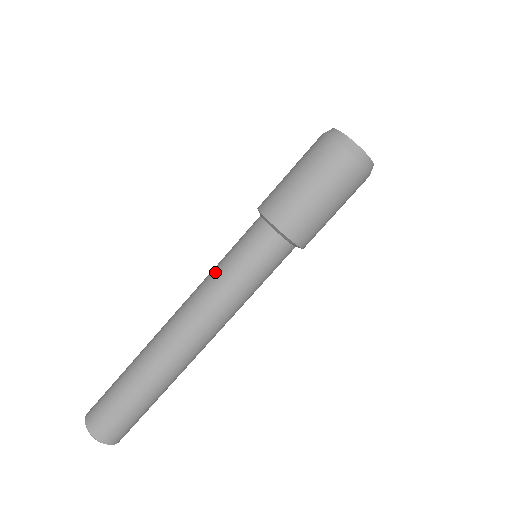
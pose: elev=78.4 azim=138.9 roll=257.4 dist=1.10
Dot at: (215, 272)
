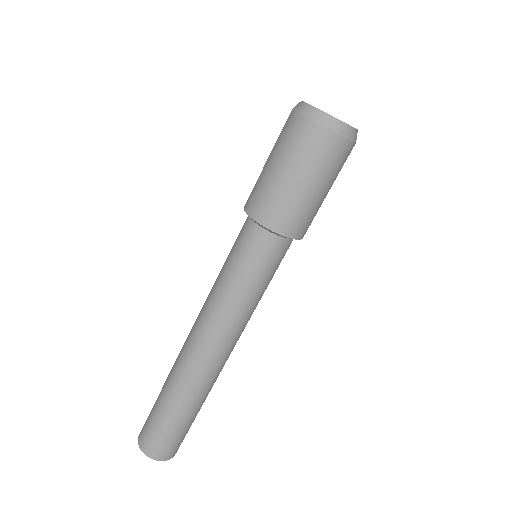
Dot at: (230, 295)
